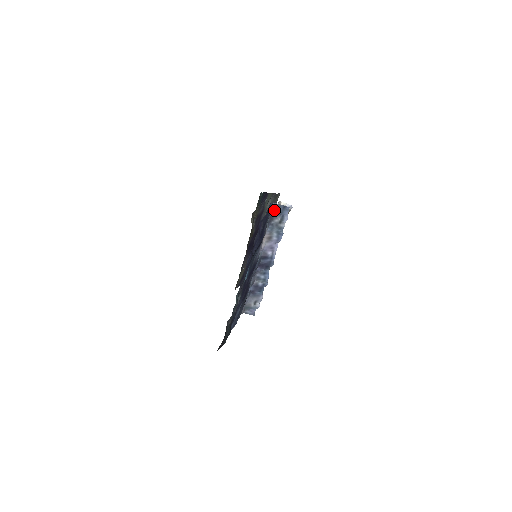
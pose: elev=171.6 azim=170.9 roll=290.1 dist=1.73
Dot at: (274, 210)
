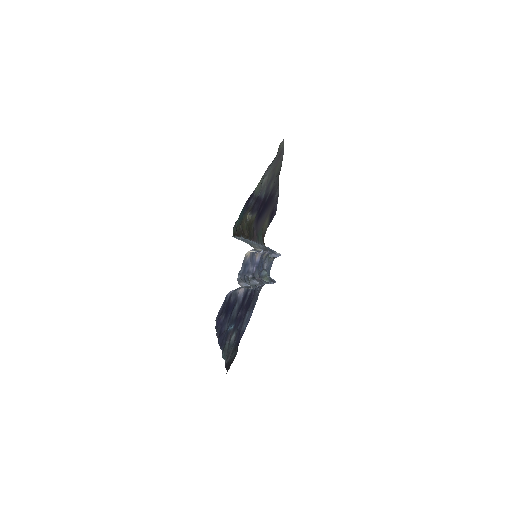
Dot at: (233, 290)
